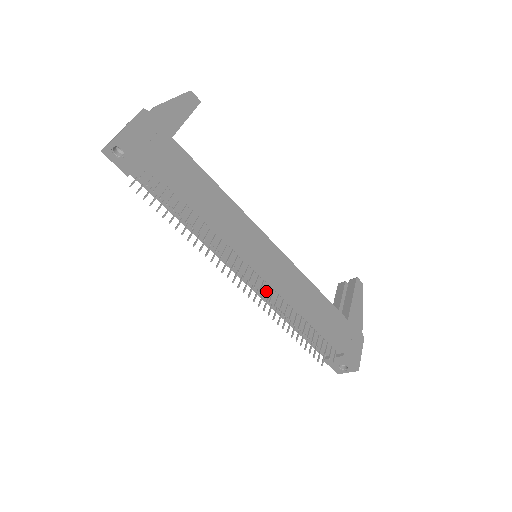
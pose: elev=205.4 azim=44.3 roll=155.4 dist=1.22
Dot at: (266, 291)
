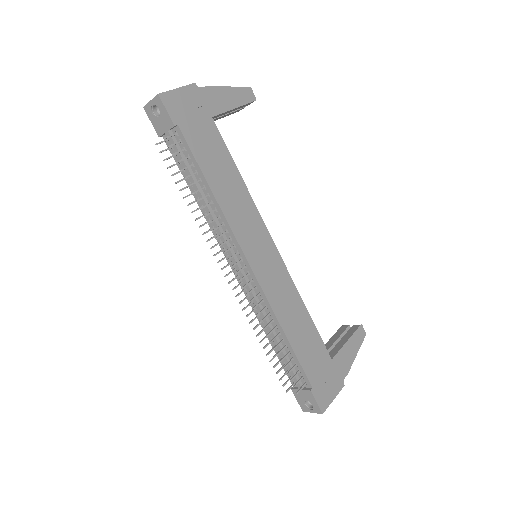
Dot at: (250, 290)
